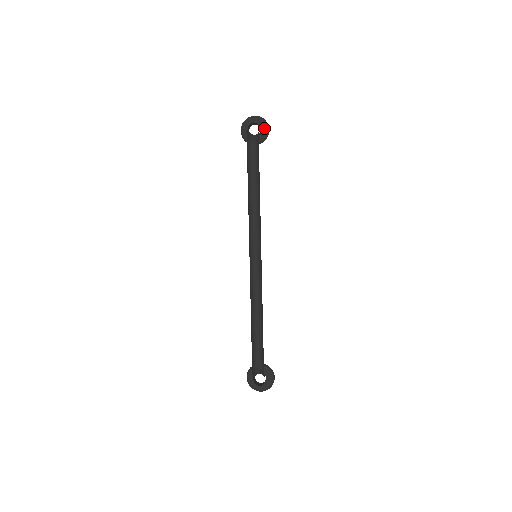
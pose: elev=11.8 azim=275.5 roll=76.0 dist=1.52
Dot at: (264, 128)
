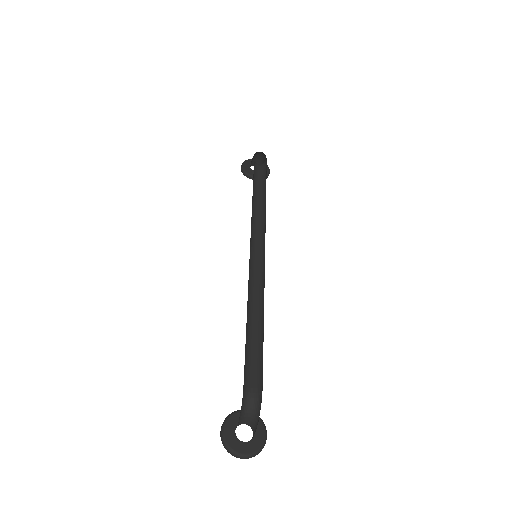
Dot at: occluded
